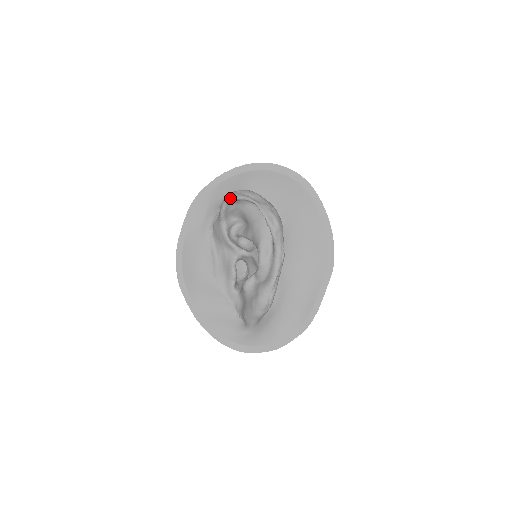
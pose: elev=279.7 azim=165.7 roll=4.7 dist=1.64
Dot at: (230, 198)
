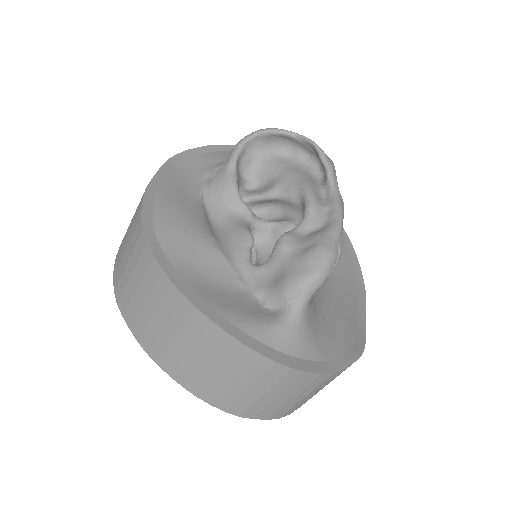
Dot at: (257, 132)
